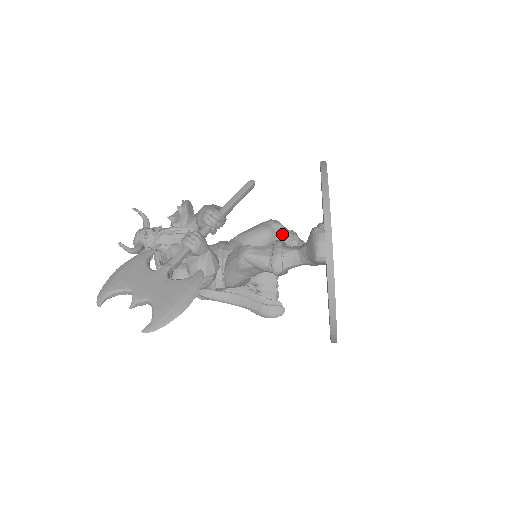
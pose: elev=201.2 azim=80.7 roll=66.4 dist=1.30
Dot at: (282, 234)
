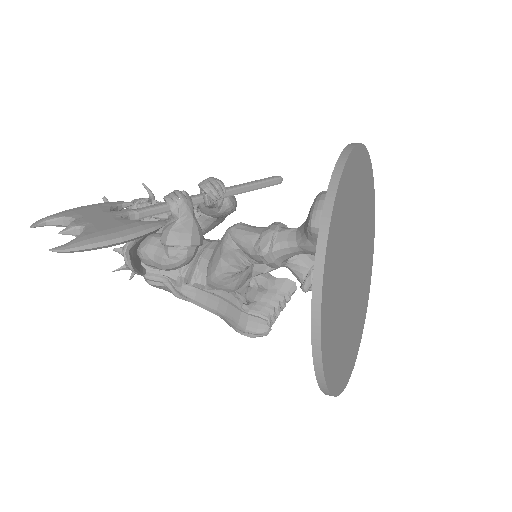
Dot at: occluded
